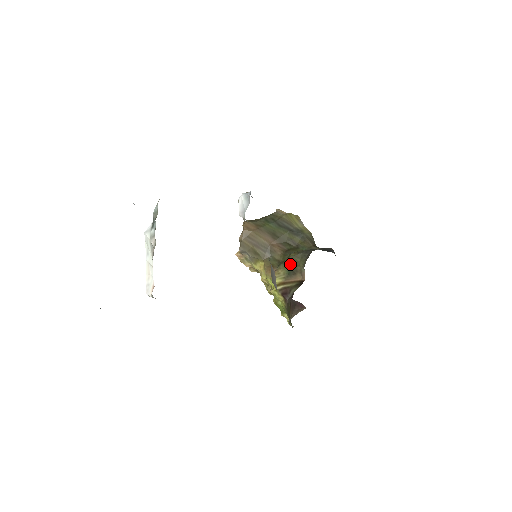
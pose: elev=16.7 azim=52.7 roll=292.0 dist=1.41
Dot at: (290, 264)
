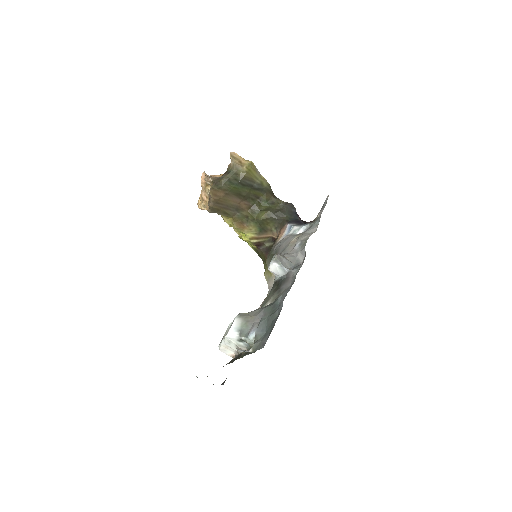
Dot at: (261, 224)
